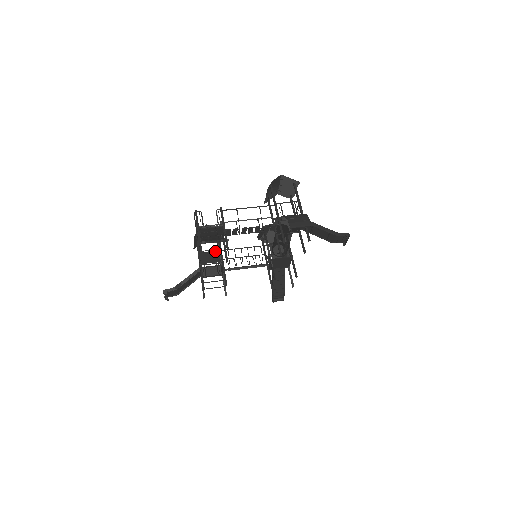
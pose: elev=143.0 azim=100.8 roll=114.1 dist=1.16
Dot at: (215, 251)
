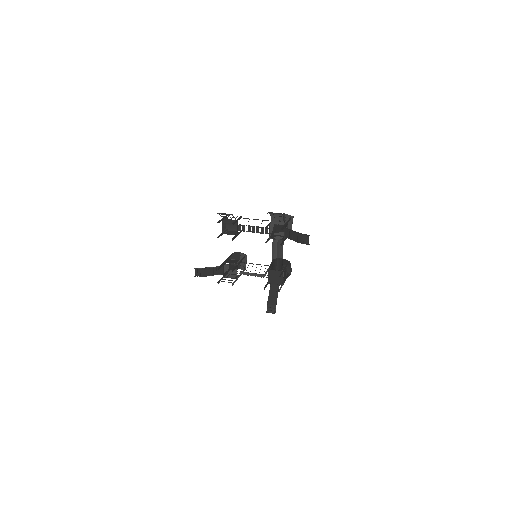
Dot at: (237, 260)
